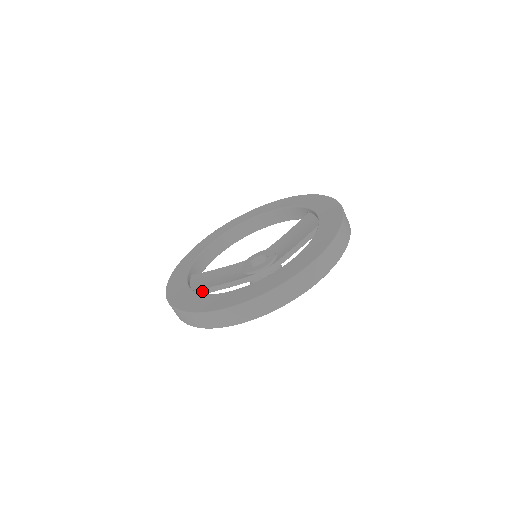
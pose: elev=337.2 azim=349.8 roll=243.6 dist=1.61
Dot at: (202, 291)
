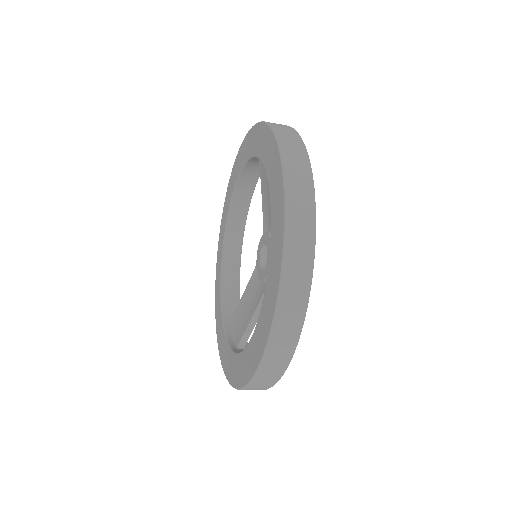
Dot at: (243, 339)
